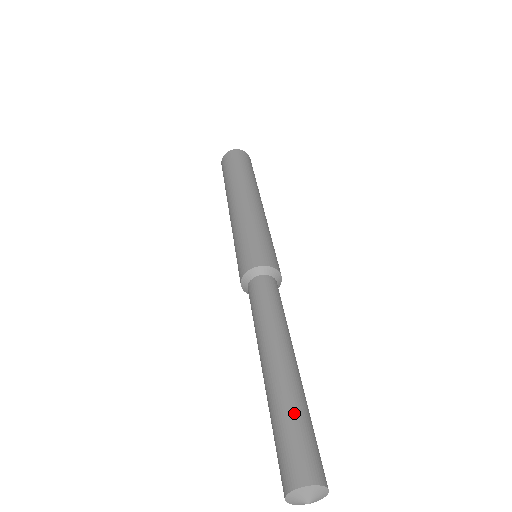
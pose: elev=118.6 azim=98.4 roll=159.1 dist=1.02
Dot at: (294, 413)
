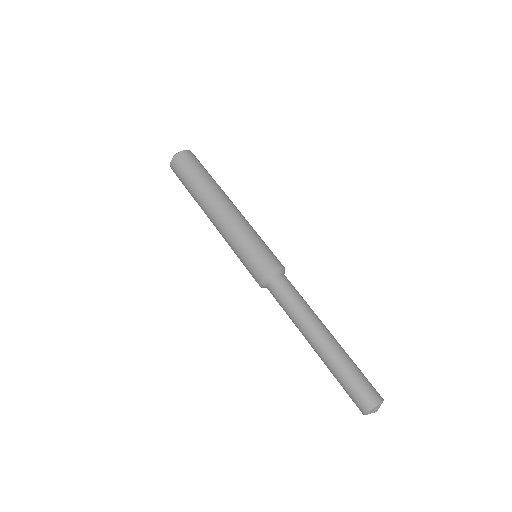
Dot at: (352, 366)
